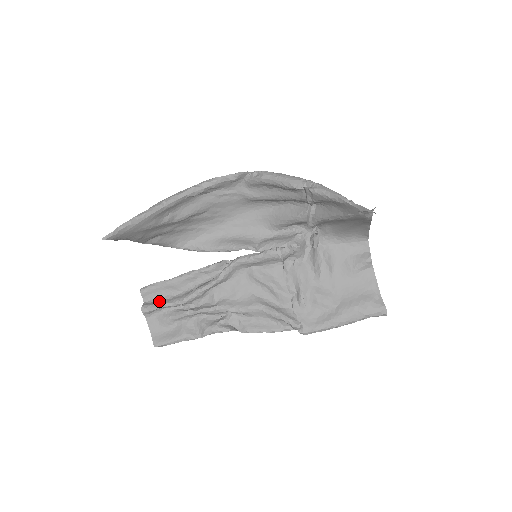
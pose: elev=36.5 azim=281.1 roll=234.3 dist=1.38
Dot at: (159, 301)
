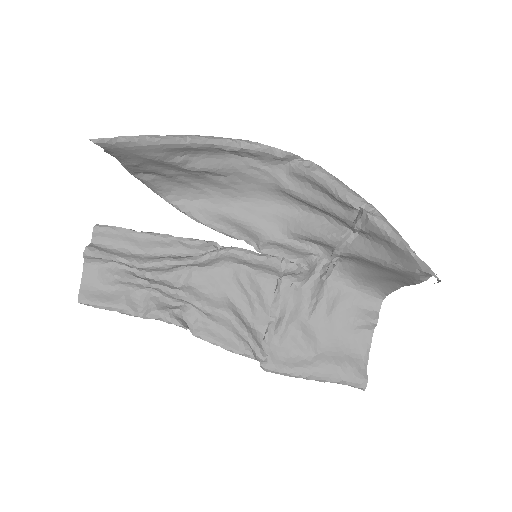
Dot at: (111, 250)
